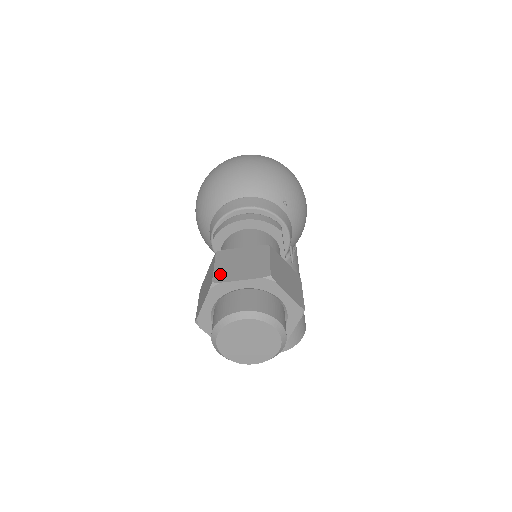
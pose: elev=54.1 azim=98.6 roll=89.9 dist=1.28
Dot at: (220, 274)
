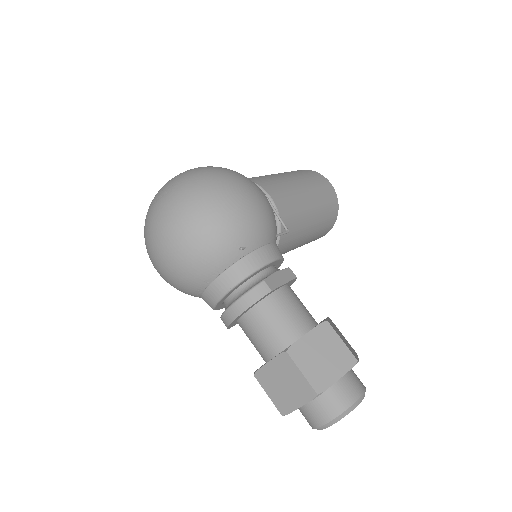
Dot at: (279, 404)
